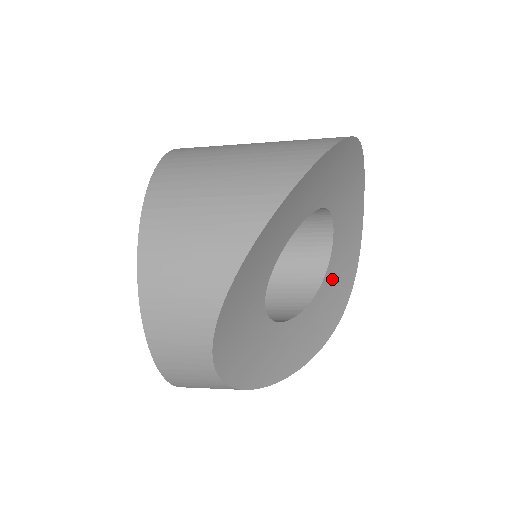
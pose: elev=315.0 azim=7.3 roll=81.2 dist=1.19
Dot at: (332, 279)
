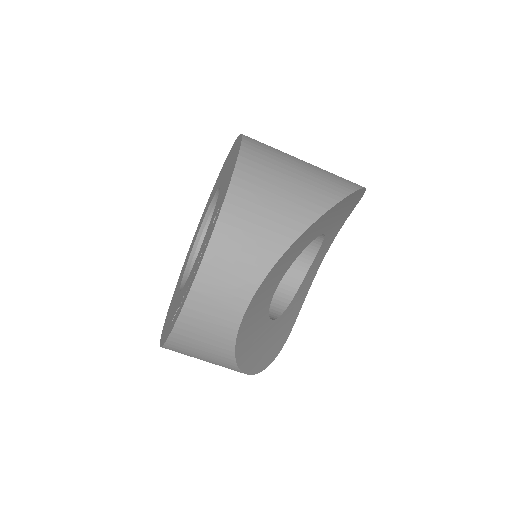
Dot at: (289, 311)
